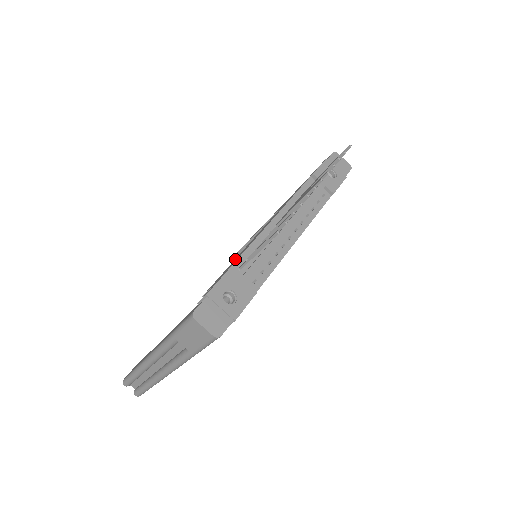
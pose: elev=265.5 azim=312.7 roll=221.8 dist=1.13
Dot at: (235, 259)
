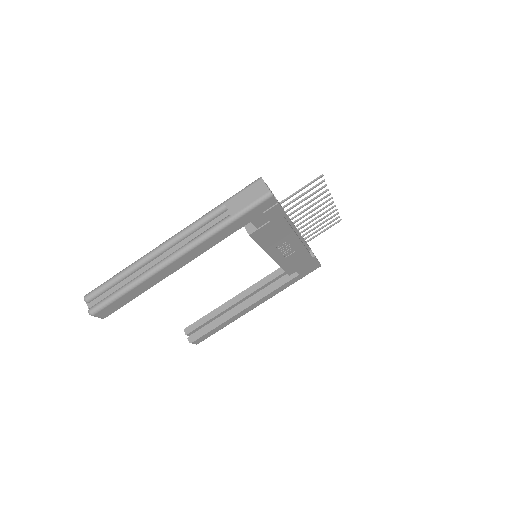
Dot at: occluded
